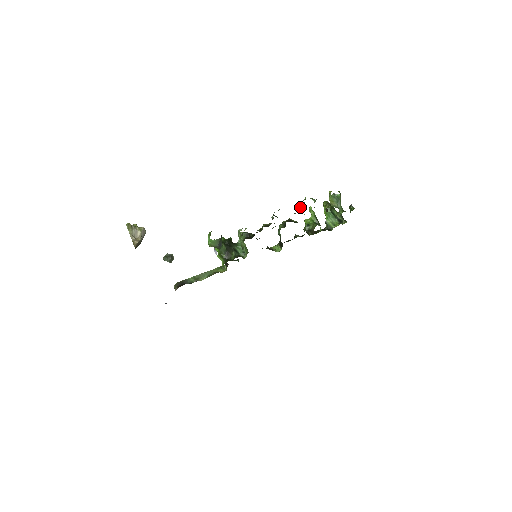
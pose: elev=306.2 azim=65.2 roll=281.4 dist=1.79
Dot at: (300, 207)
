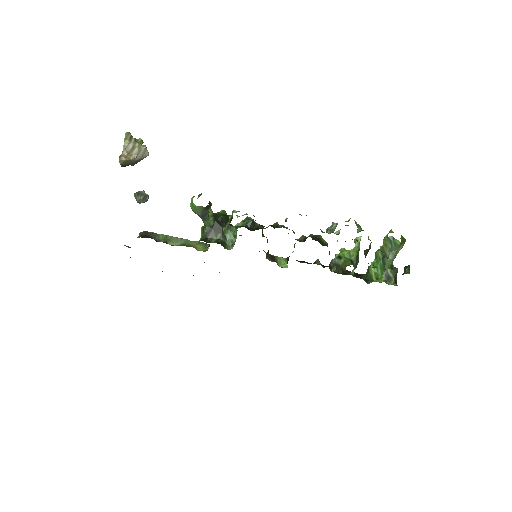
Dot at: (333, 227)
